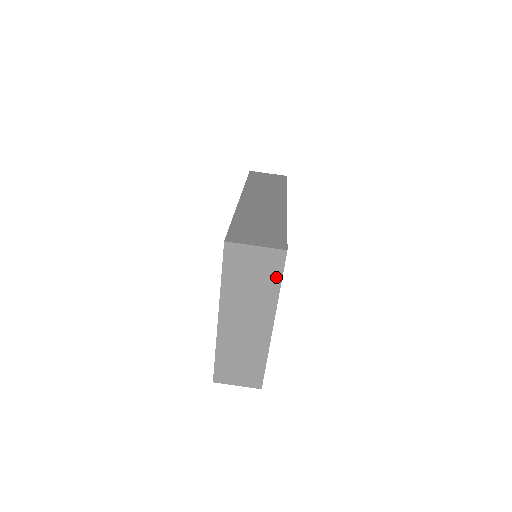
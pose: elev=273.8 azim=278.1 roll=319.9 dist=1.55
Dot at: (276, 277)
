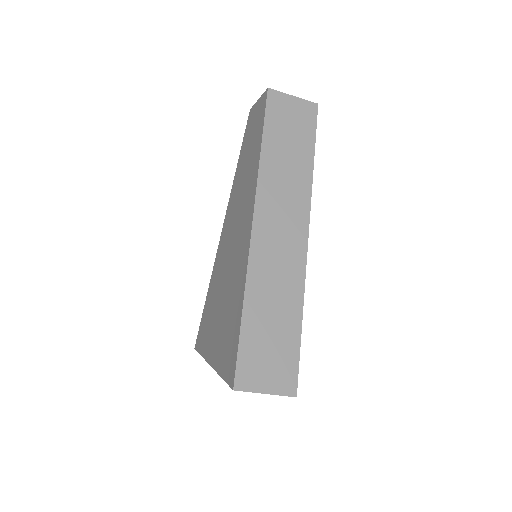
Dot at: occluded
